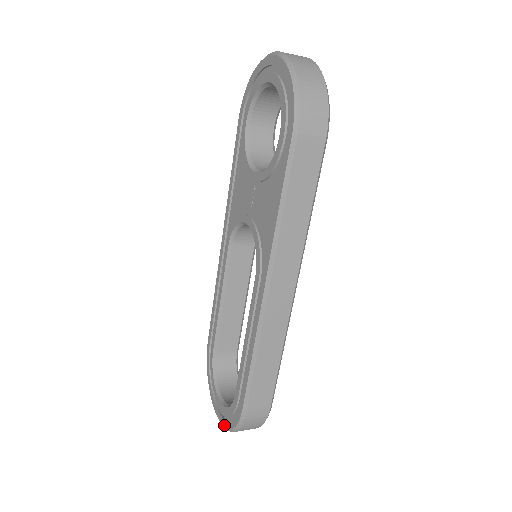
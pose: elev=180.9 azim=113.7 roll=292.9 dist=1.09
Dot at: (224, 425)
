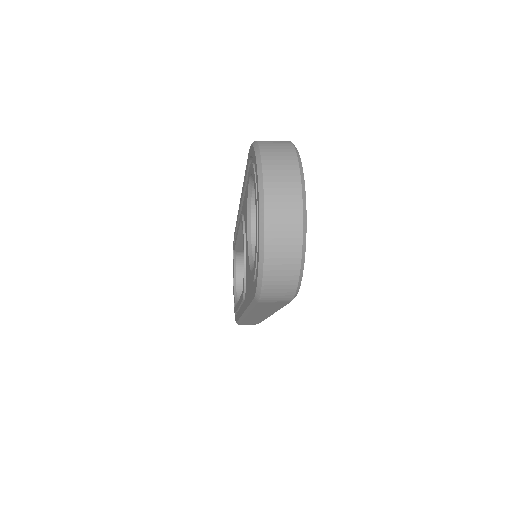
Dot at: occluded
